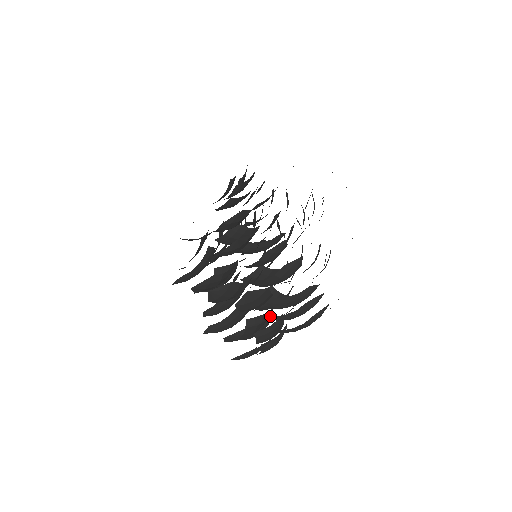
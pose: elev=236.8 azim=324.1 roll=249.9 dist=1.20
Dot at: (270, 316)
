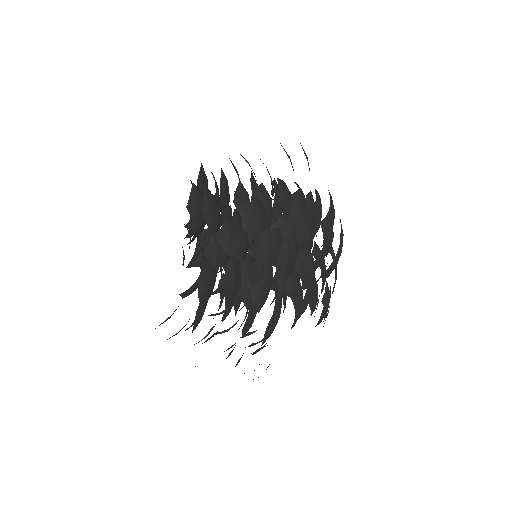
Dot at: occluded
